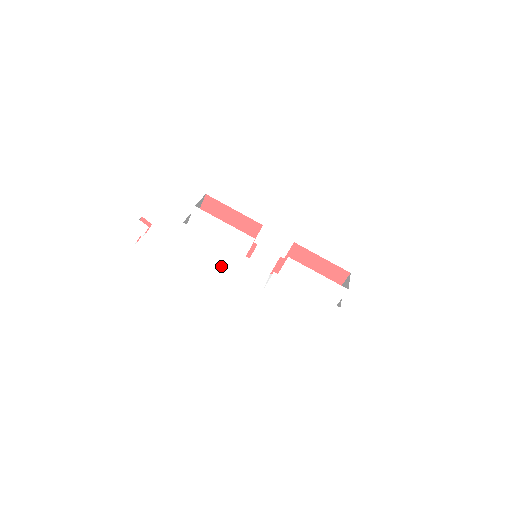
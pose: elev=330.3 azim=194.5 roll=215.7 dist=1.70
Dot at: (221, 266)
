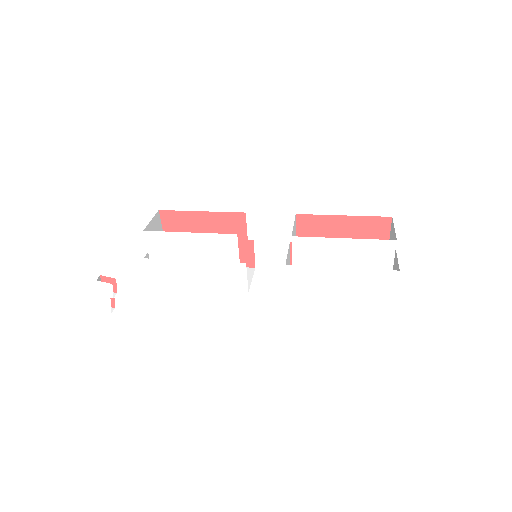
Dot at: occluded
